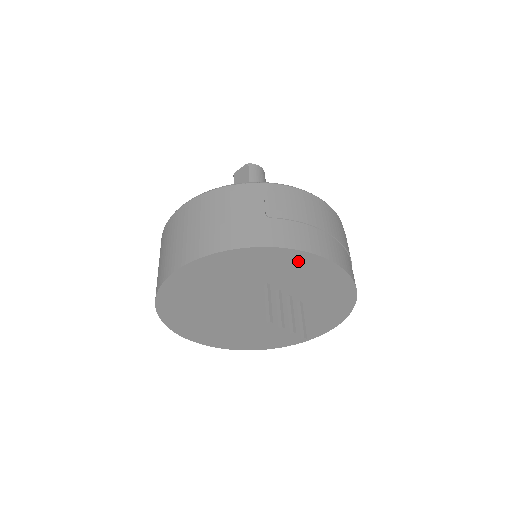
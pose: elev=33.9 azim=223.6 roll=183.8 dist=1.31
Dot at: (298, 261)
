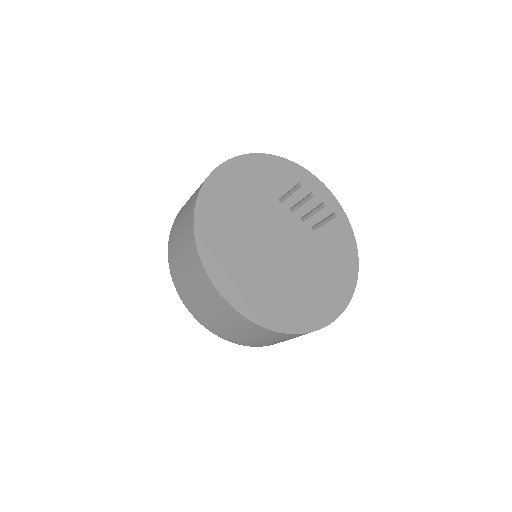
Dot at: (291, 172)
